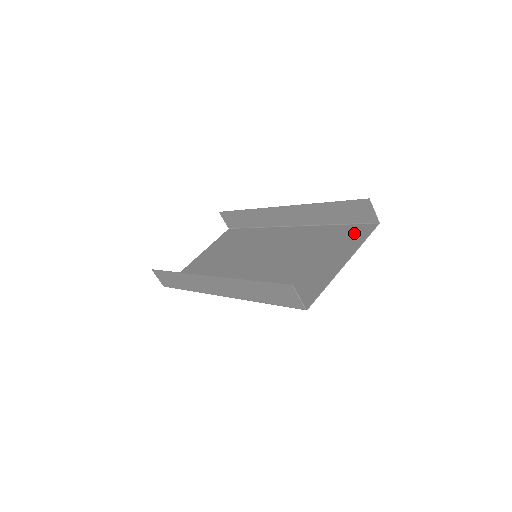
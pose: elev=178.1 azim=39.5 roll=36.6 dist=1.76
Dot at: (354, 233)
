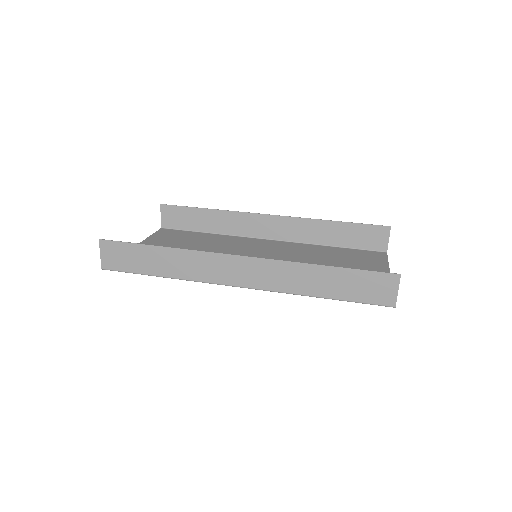
Dot at: (368, 255)
